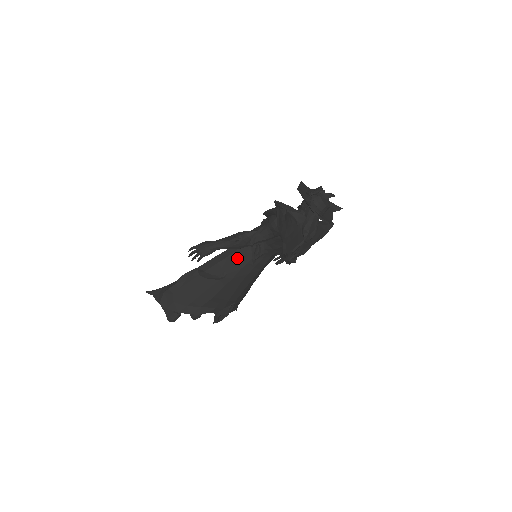
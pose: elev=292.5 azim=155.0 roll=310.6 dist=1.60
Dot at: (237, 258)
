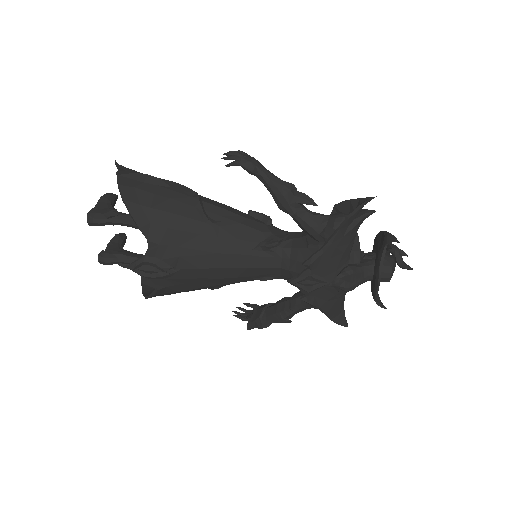
Dot at: (247, 226)
